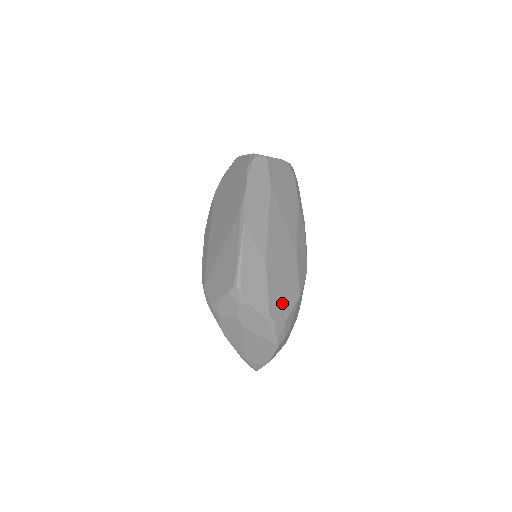
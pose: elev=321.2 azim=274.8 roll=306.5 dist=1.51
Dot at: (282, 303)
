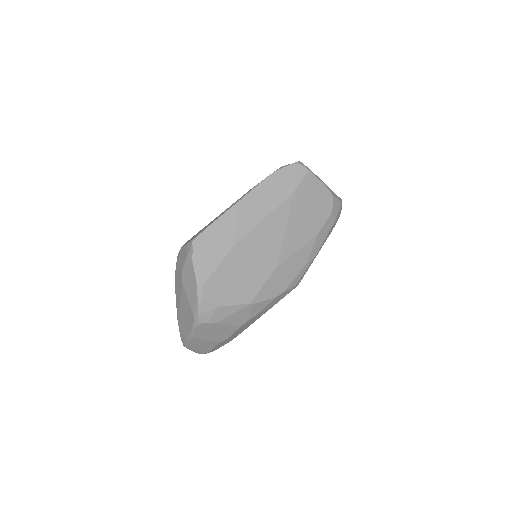
Dot at: (225, 290)
